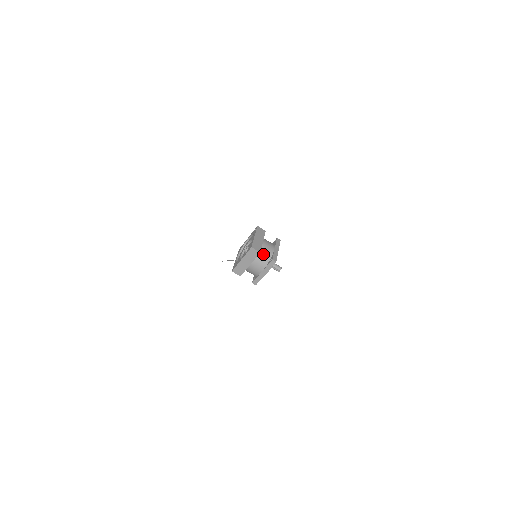
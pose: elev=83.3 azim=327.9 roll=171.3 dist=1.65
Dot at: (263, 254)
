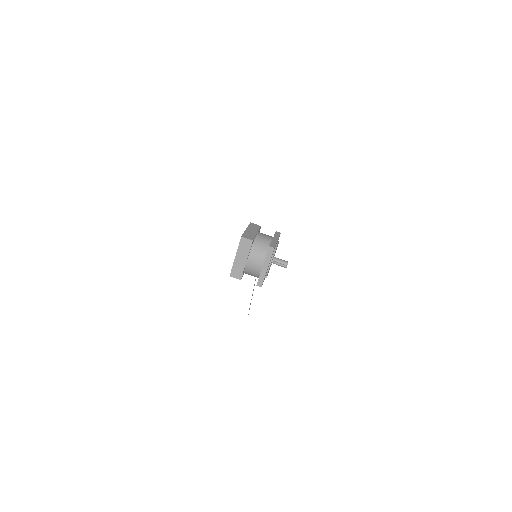
Dot at: (259, 245)
